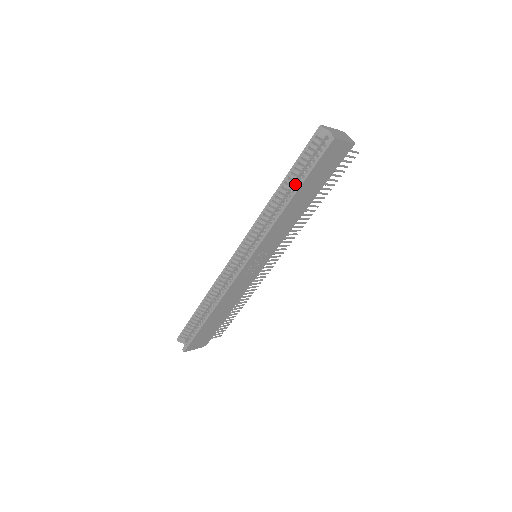
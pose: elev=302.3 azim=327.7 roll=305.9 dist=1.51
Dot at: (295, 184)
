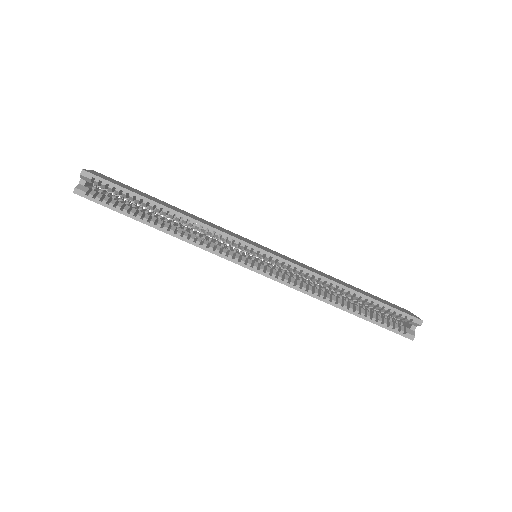
Dot at: (357, 299)
